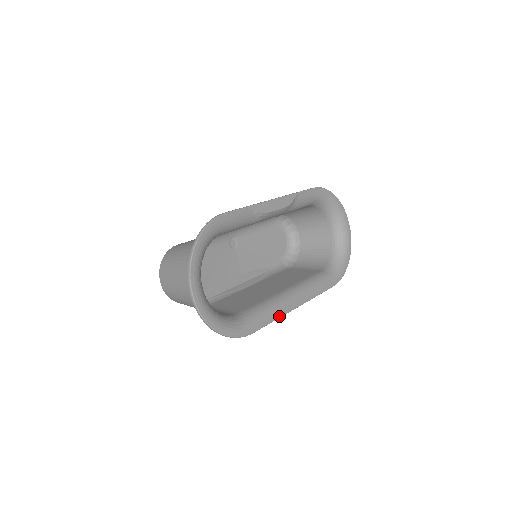
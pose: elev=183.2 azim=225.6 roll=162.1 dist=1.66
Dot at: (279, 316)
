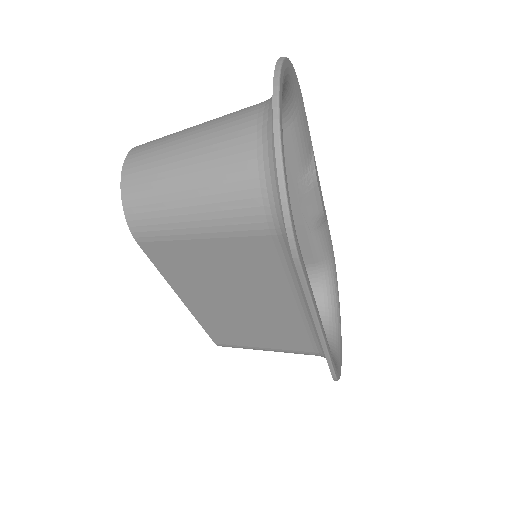
Dot at: (313, 302)
